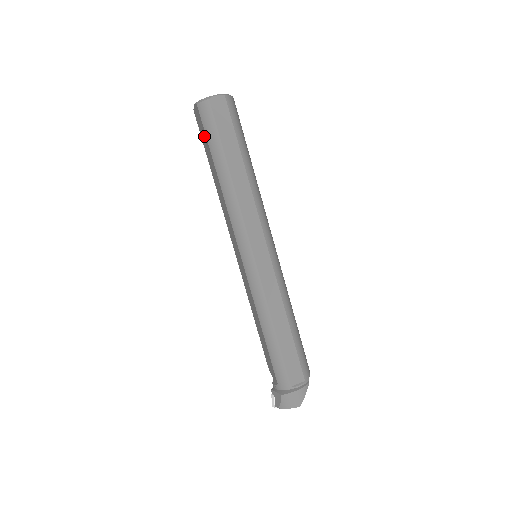
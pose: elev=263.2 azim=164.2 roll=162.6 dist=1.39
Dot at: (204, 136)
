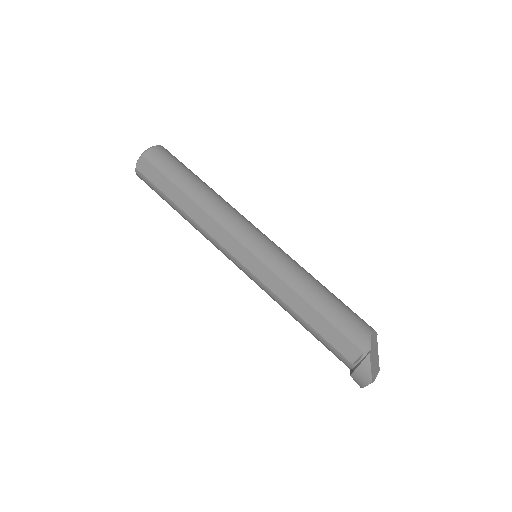
Dot at: occluded
